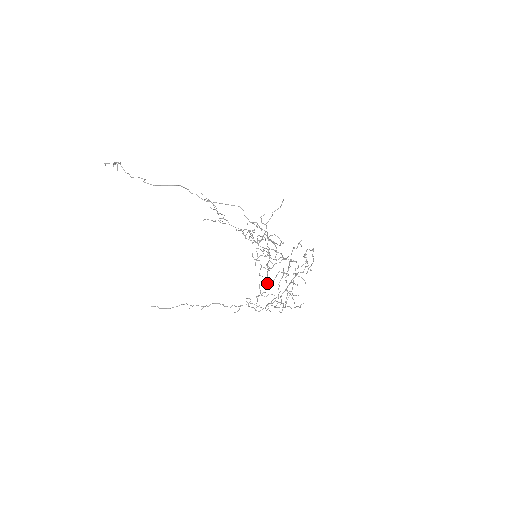
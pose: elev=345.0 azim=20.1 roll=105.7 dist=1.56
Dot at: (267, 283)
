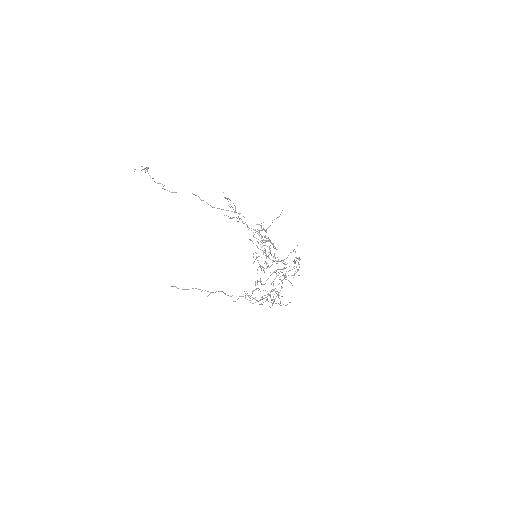
Dot at: (260, 281)
